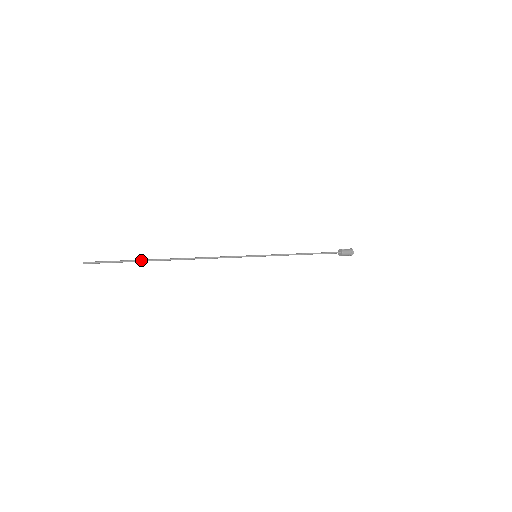
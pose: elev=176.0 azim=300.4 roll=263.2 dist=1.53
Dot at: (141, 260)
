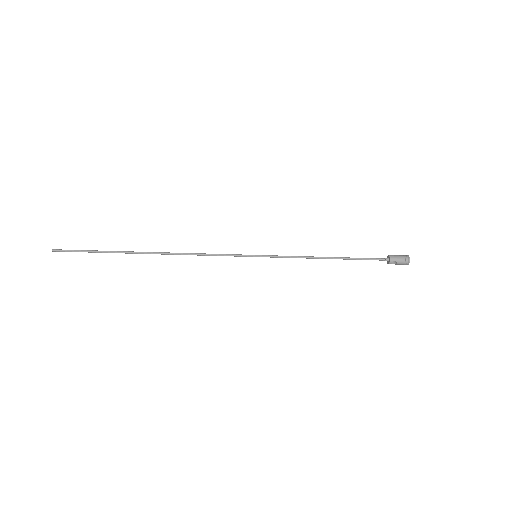
Dot at: (112, 251)
